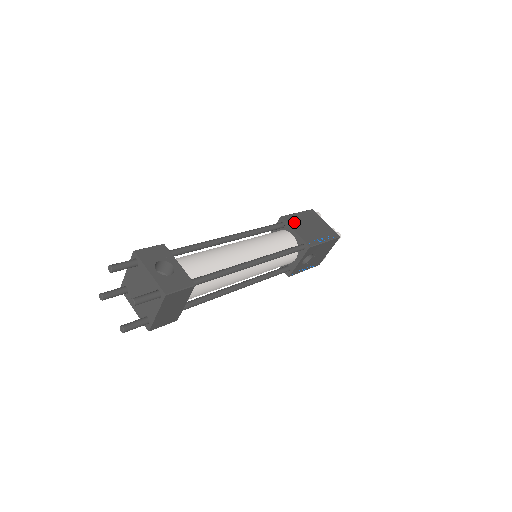
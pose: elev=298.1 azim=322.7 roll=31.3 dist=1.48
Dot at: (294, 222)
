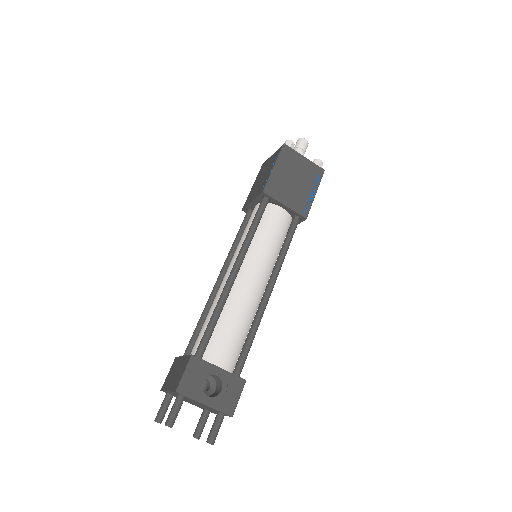
Dot at: (278, 190)
